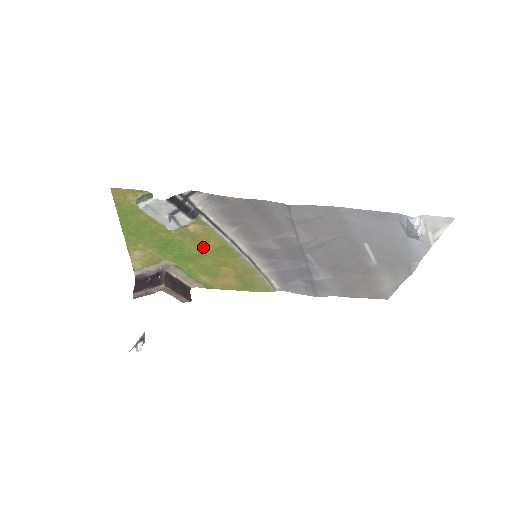
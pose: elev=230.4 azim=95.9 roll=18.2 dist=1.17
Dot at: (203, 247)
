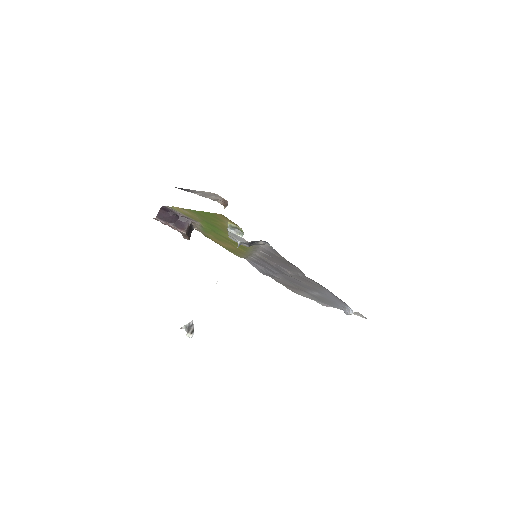
Dot at: occluded
